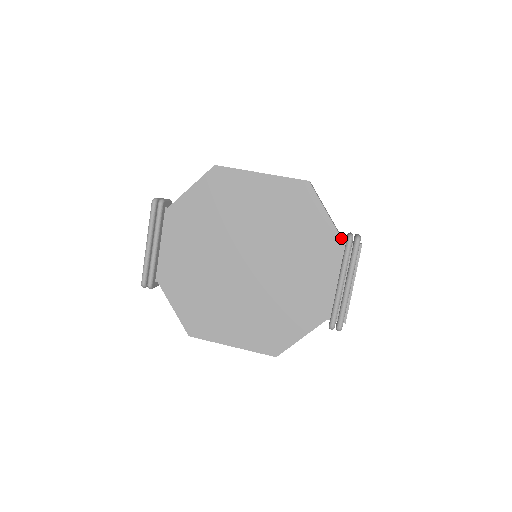
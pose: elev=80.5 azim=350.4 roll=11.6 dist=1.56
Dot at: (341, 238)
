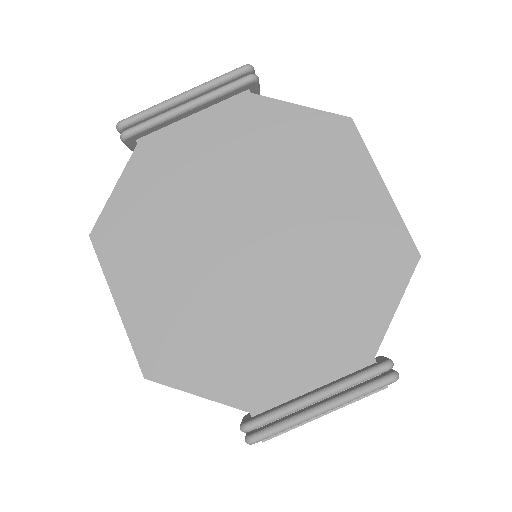
Dot at: (376, 352)
